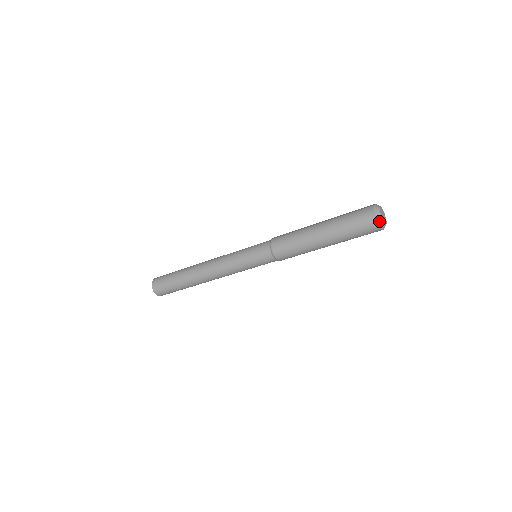
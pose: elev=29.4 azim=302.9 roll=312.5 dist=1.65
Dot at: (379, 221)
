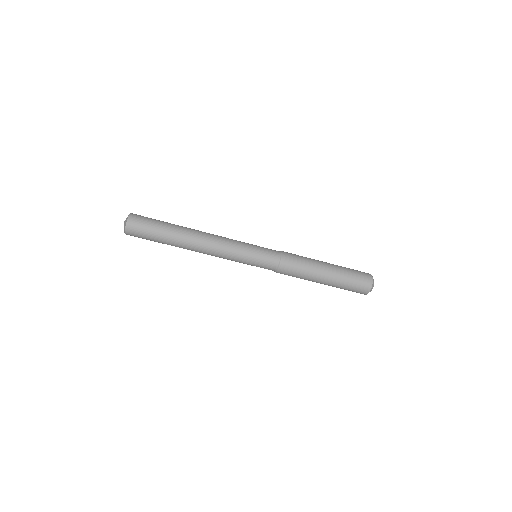
Dot at: (372, 286)
